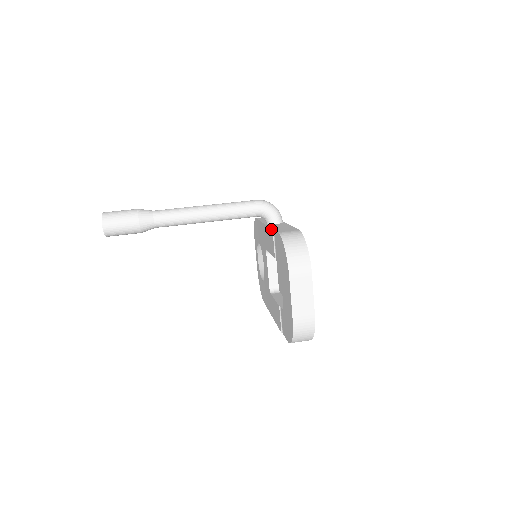
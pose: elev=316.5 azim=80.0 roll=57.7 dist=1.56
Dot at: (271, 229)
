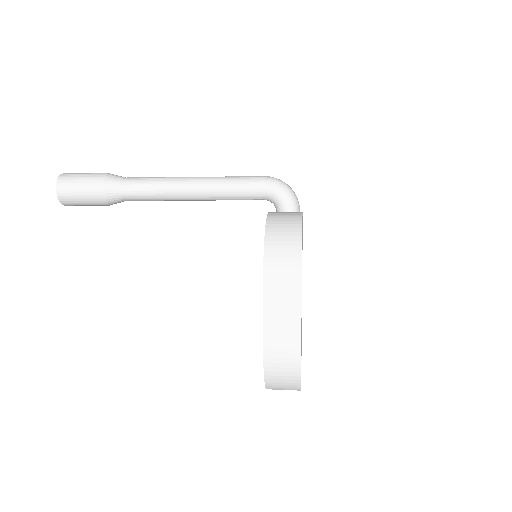
Dot at: occluded
